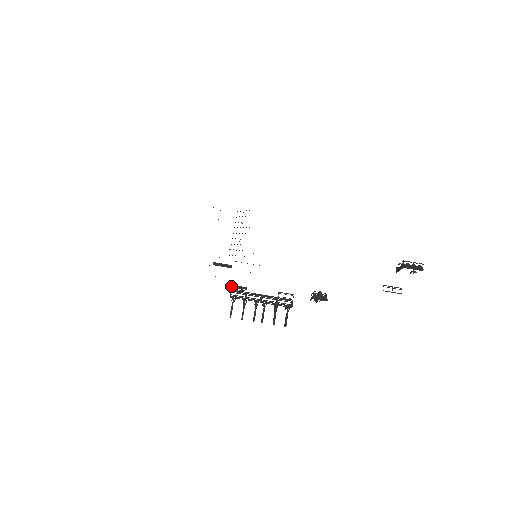
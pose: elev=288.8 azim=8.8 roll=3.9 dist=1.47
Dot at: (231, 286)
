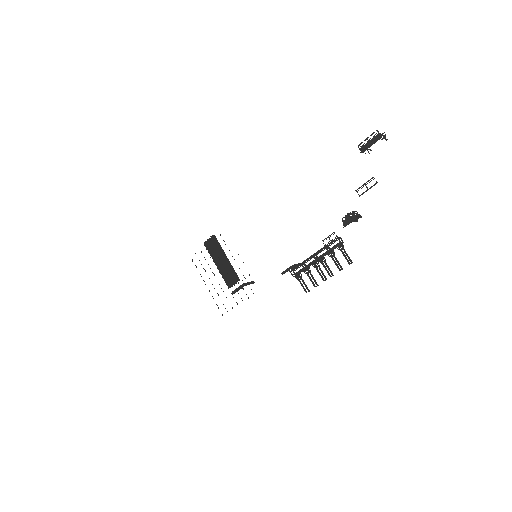
Dot at: (282, 274)
